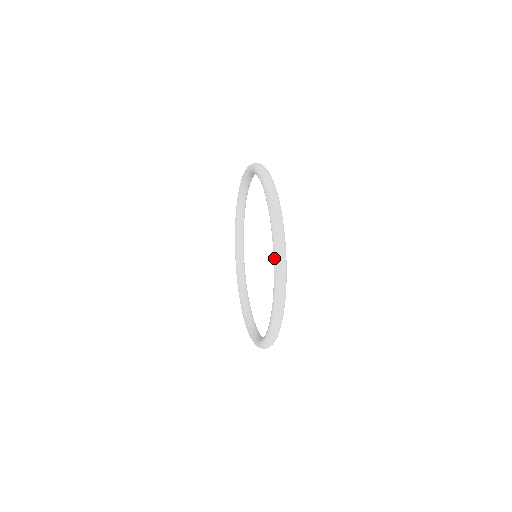
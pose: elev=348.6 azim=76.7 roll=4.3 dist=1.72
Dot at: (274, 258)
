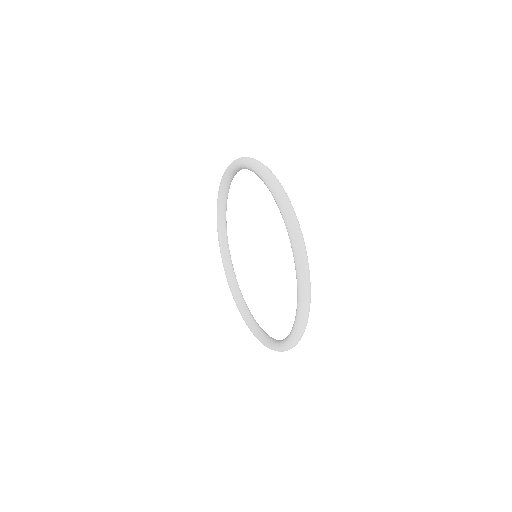
Dot at: (297, 322)
